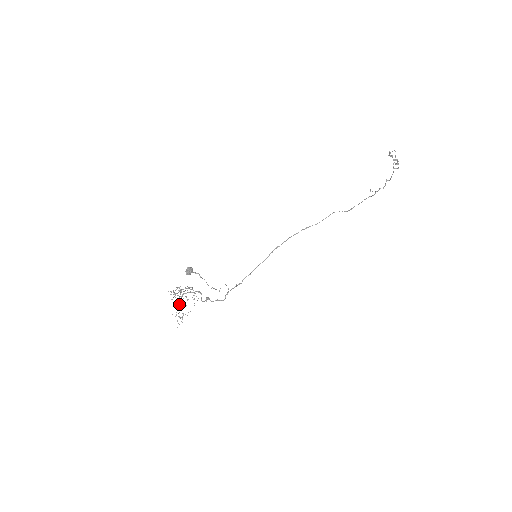
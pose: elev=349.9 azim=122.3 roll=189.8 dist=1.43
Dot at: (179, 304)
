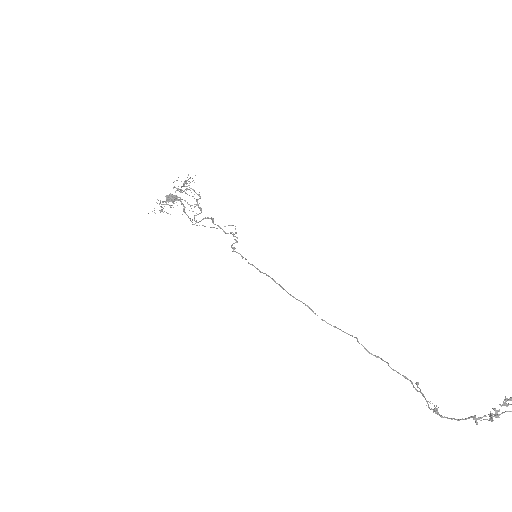
Dot at: (164, 201)
